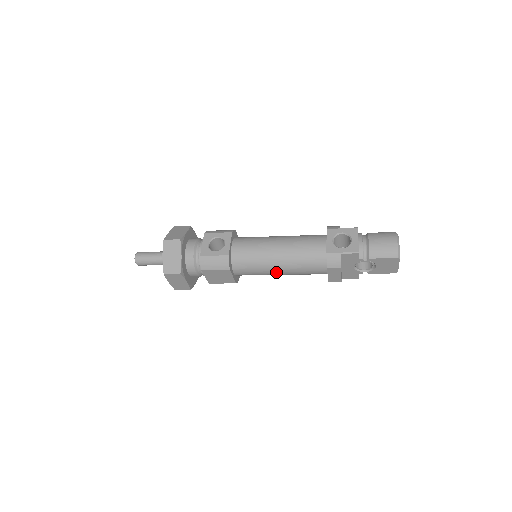
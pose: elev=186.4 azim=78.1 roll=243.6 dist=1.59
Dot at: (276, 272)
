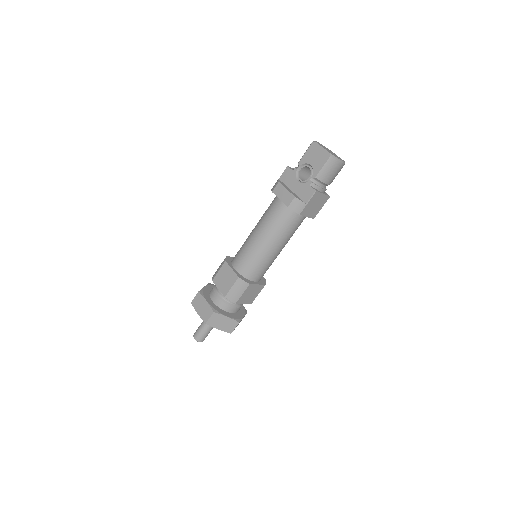
Dot at: (256, 239)
